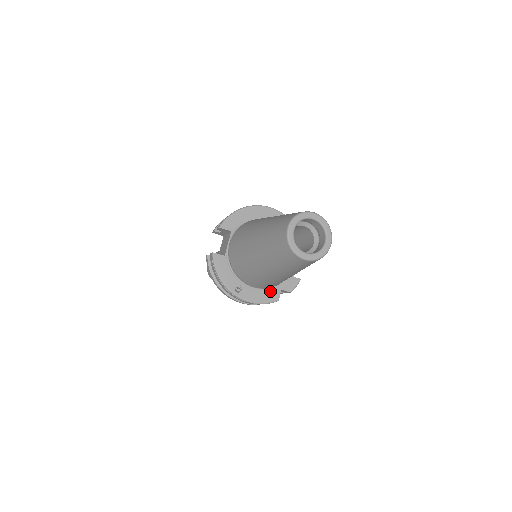
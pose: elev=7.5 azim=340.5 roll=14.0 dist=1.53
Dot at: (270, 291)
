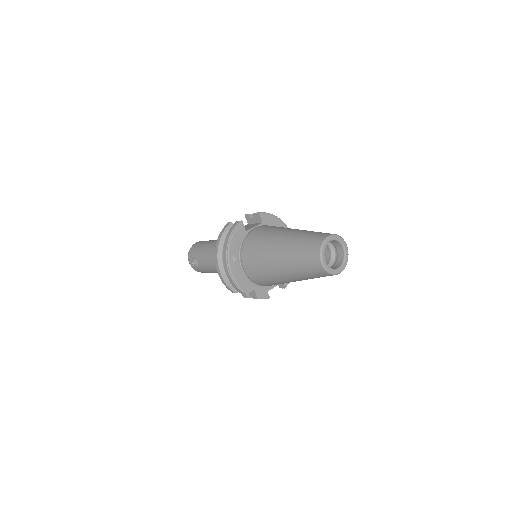
Dot at: (248, 282)
